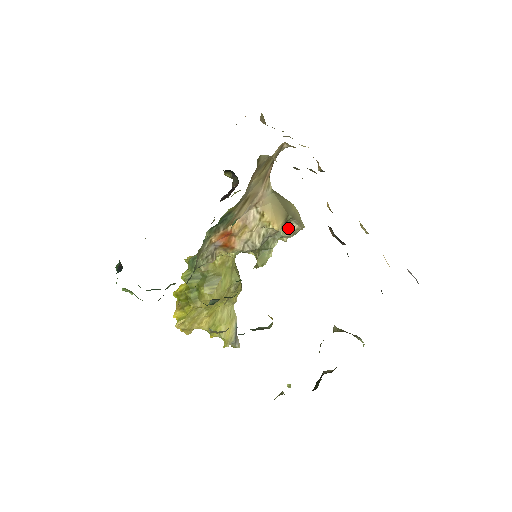
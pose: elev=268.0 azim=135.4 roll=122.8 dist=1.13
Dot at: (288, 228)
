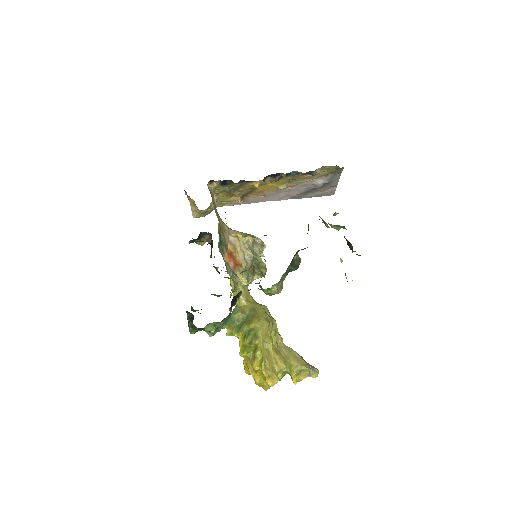
Dot at: (257, 245)
